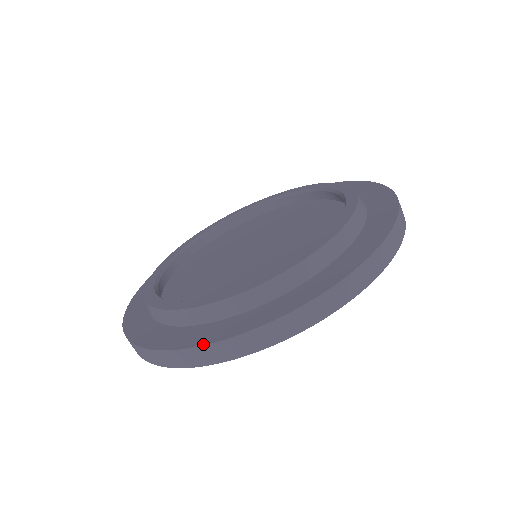
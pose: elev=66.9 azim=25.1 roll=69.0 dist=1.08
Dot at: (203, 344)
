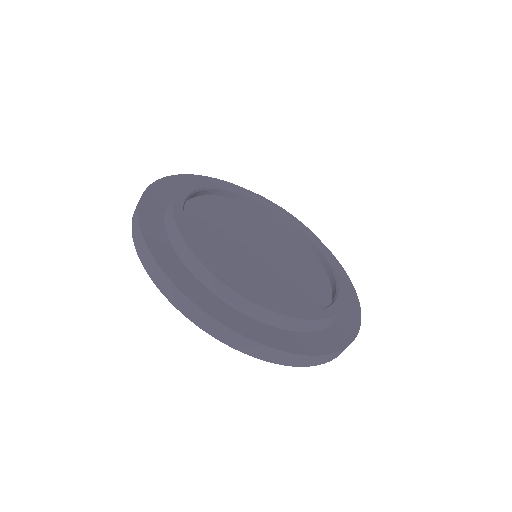
Dot at: (310, 354)
